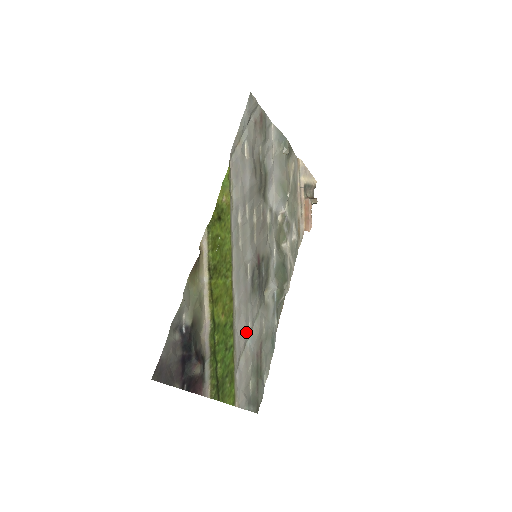
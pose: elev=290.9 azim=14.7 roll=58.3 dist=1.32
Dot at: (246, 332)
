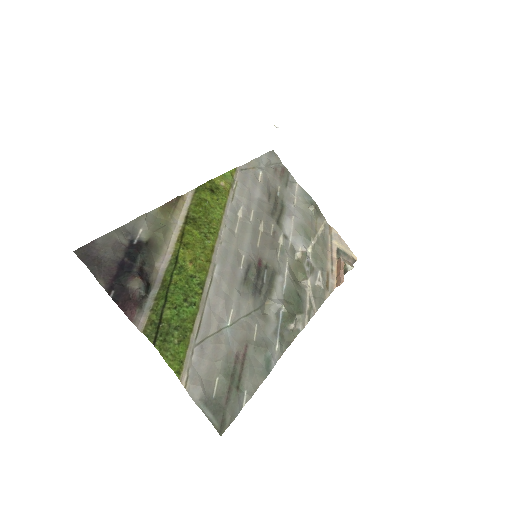
Dot at: (224, 315)
